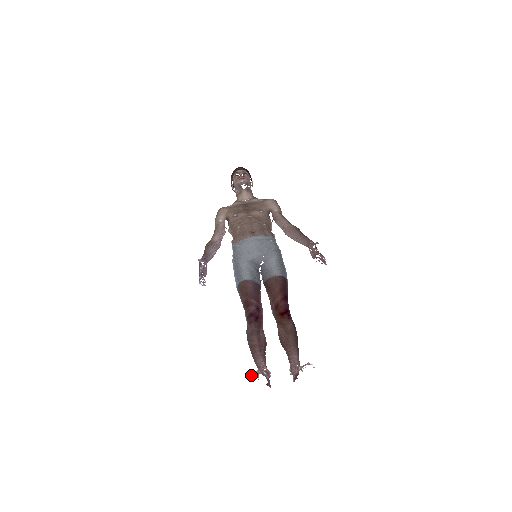
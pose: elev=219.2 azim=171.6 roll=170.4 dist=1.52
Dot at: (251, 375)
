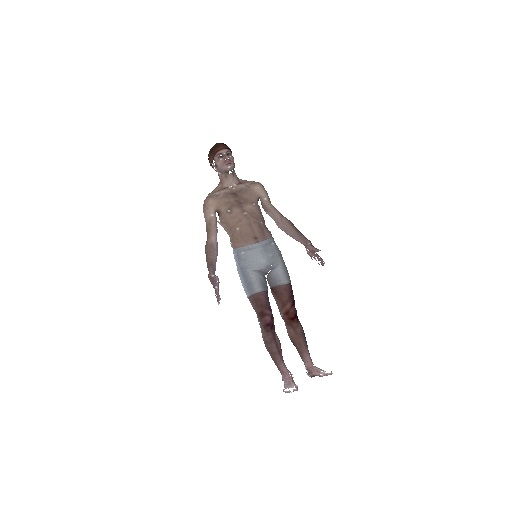
Dot at: (290, 392)
